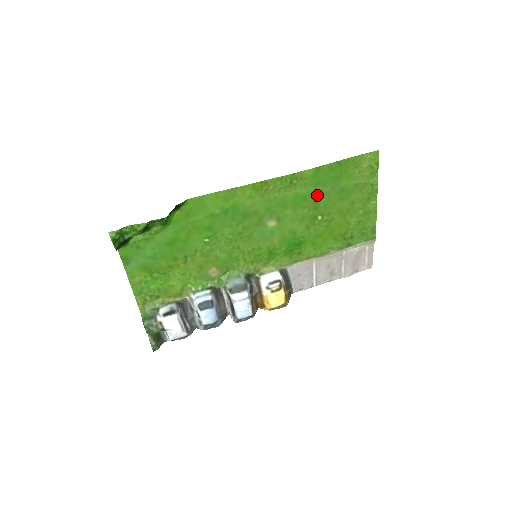
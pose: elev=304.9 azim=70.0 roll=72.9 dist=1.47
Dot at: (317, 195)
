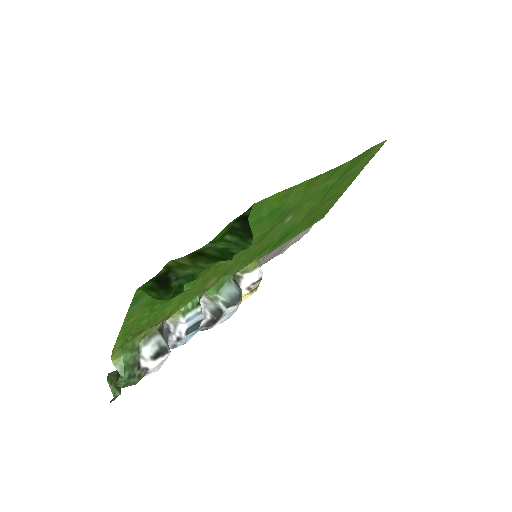
Dot at: (333, 185)
